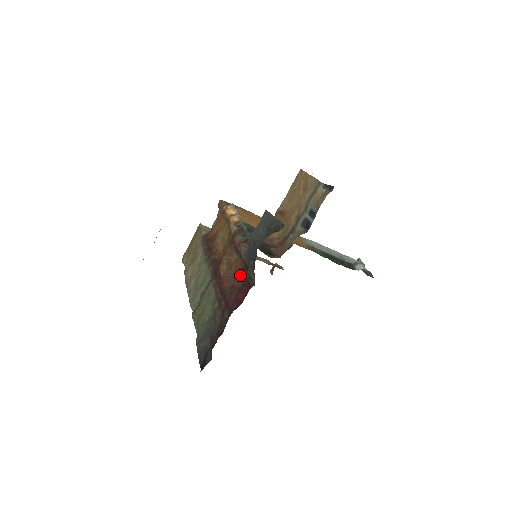
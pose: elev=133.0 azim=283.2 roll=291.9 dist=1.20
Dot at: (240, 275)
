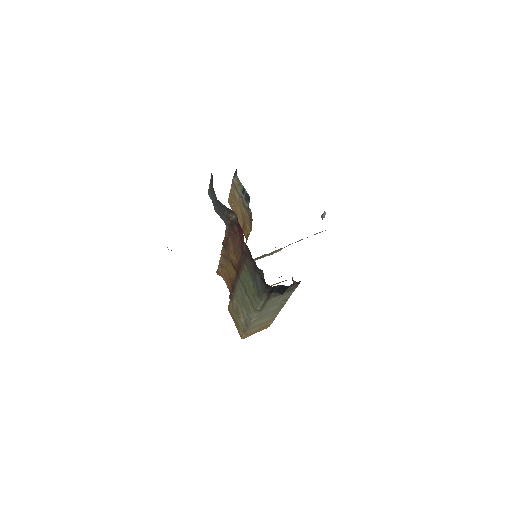
Dot at: (237, 239)
